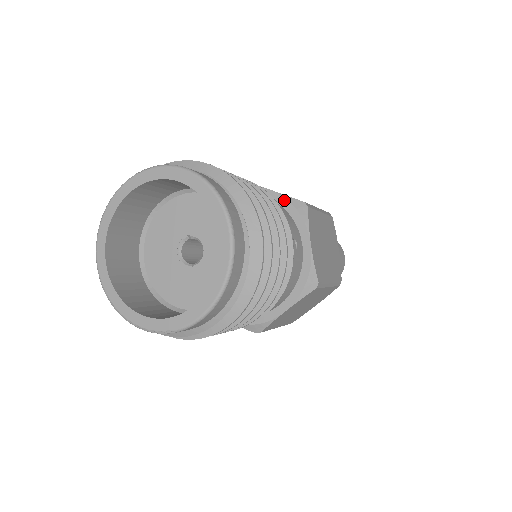
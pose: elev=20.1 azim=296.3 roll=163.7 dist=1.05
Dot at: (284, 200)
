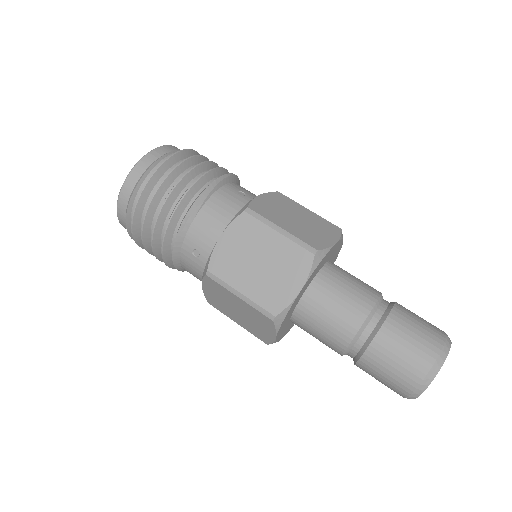
Dot at: occluded
